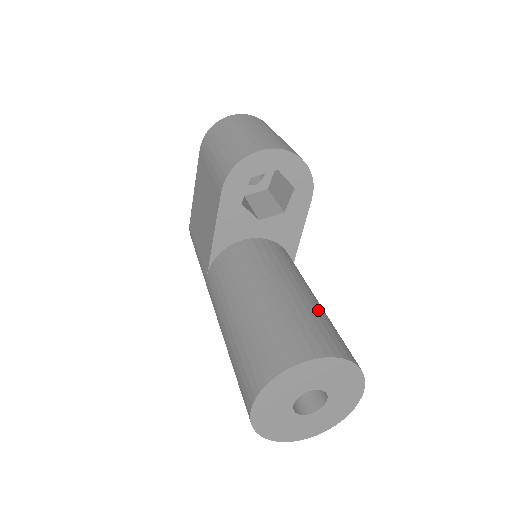
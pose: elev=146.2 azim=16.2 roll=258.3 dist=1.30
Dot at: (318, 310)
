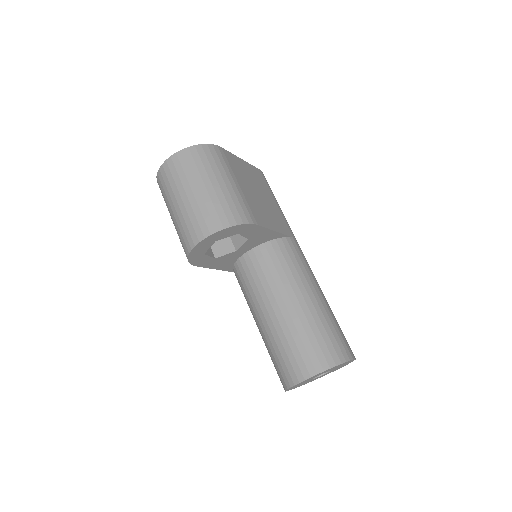
Dot at: (300, 324)
